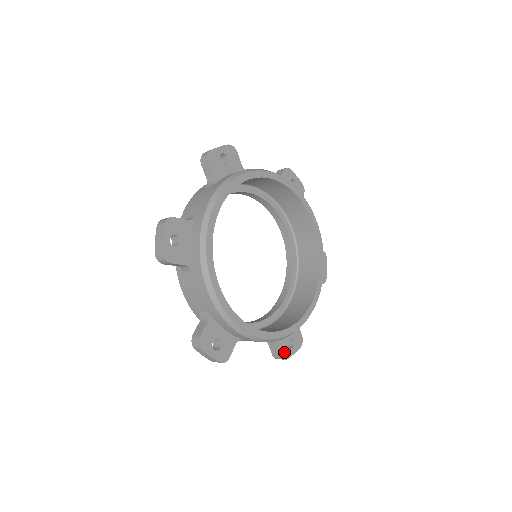
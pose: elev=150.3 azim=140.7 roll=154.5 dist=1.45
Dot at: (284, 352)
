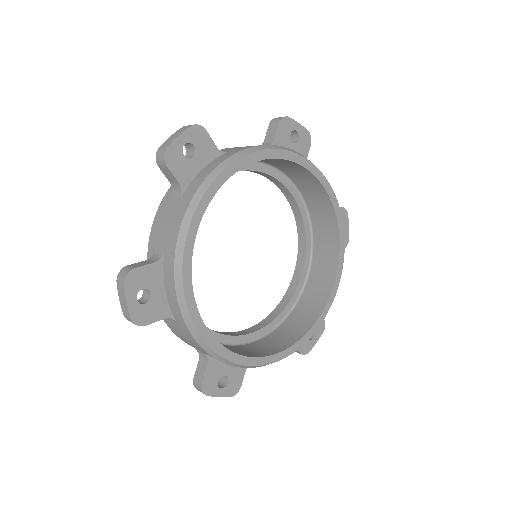
Dot at: (209, 383)
